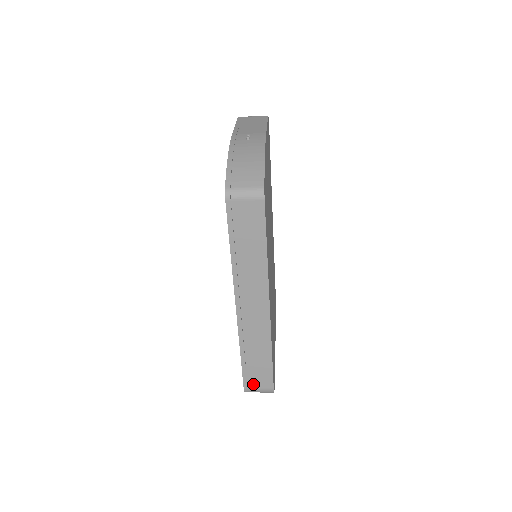
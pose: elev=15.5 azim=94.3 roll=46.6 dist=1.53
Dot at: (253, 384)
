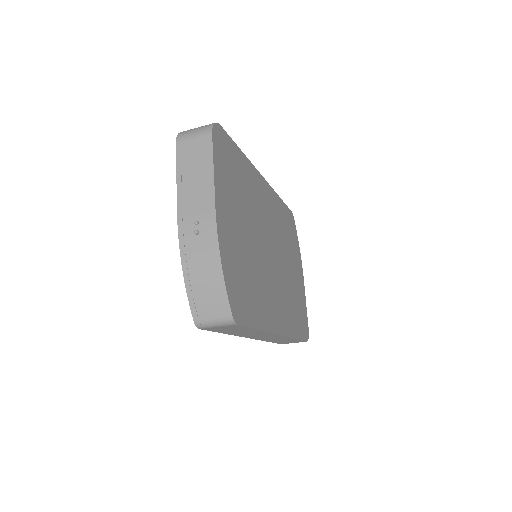
Dot at: (288, 343)
